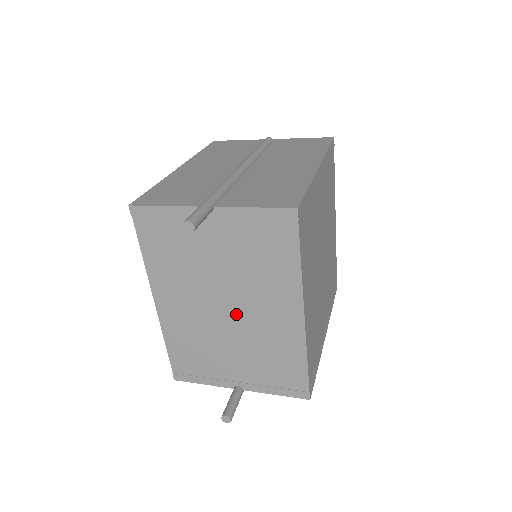
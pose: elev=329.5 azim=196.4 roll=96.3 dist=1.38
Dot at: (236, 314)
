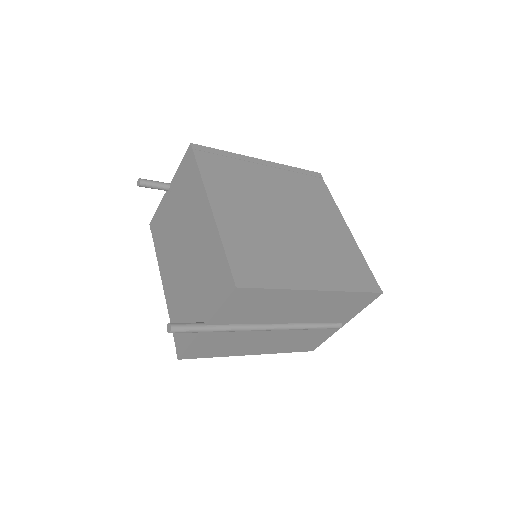
Dot at: (189, 248)
